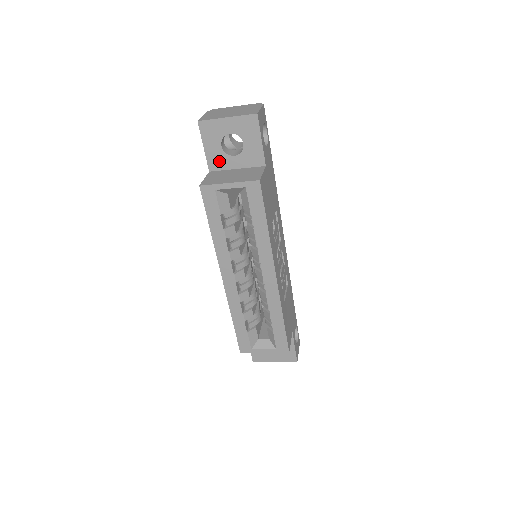
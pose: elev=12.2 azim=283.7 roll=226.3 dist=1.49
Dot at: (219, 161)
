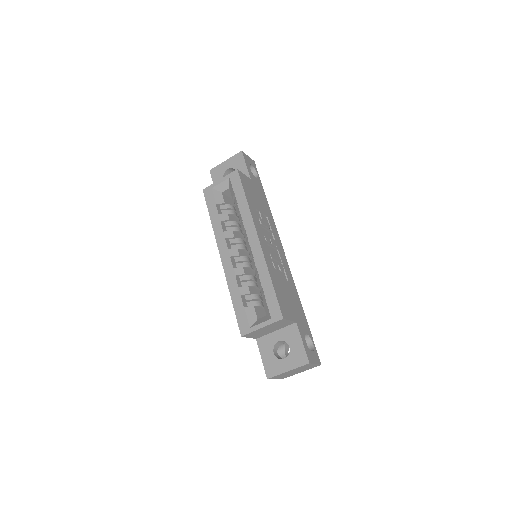
Dot at: occluded
